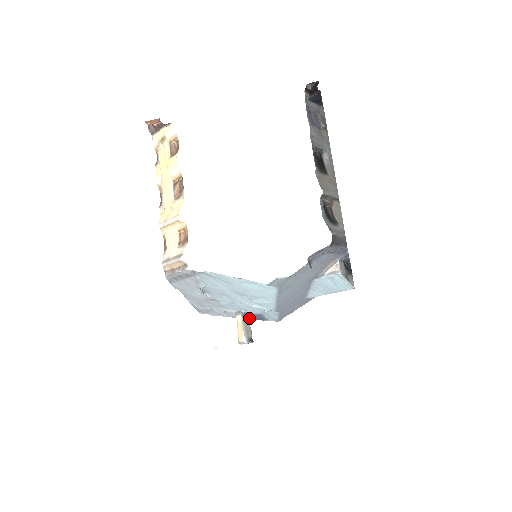
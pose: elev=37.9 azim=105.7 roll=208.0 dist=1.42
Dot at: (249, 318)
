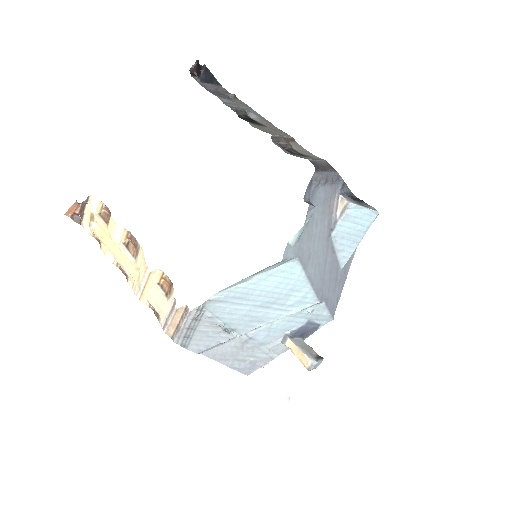
Dot at: (300, 337)
